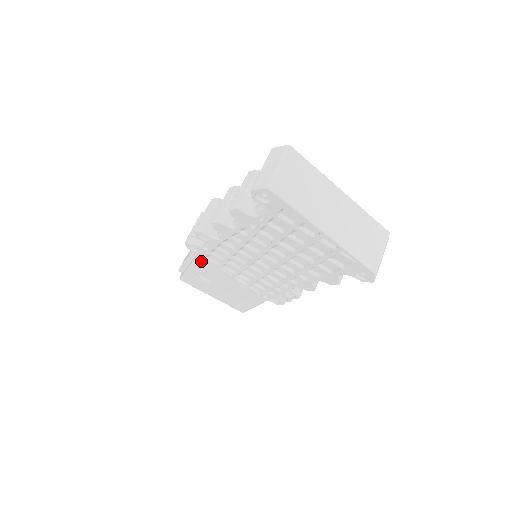
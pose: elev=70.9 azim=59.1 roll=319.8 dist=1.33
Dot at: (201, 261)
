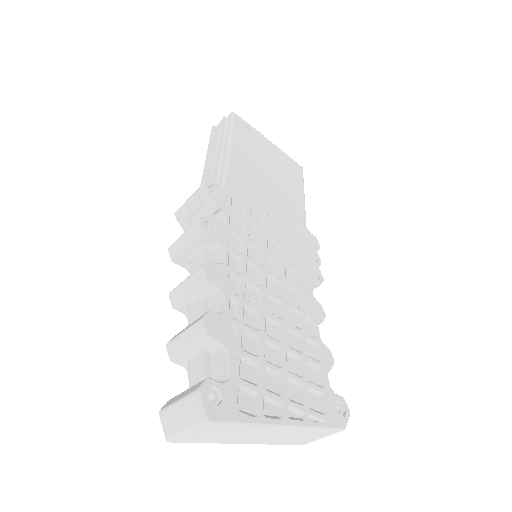
Dot at: occluded
